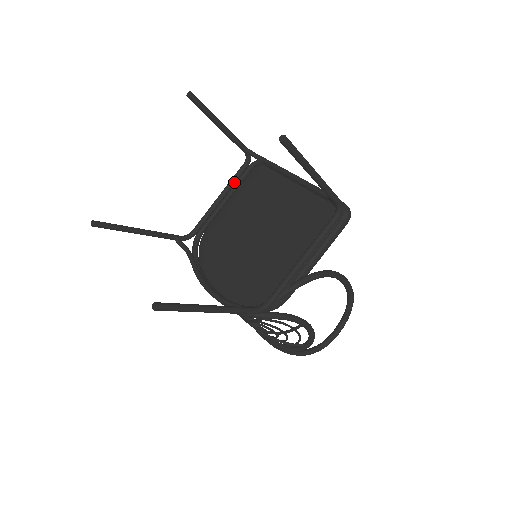
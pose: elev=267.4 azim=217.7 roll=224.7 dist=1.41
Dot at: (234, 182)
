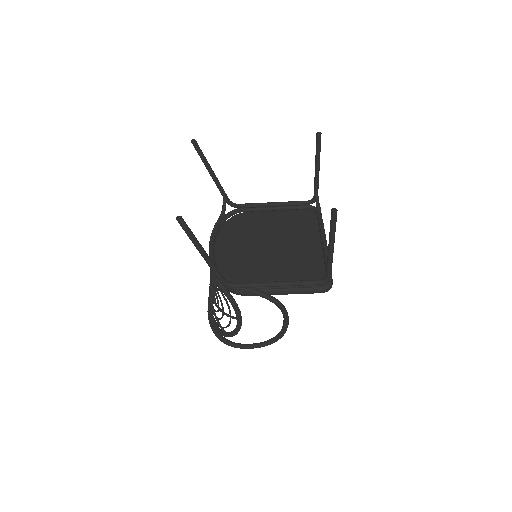
Dot at: (291, 204)
